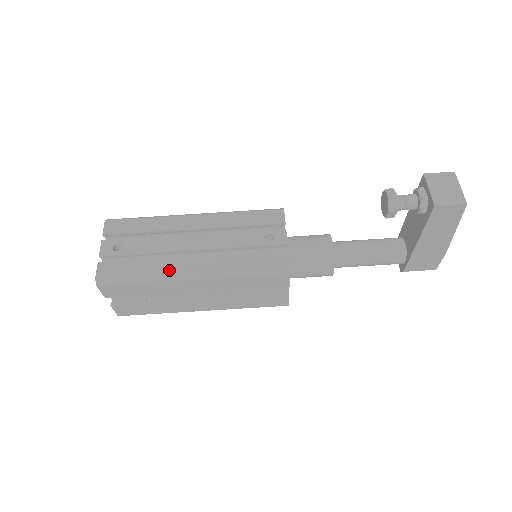
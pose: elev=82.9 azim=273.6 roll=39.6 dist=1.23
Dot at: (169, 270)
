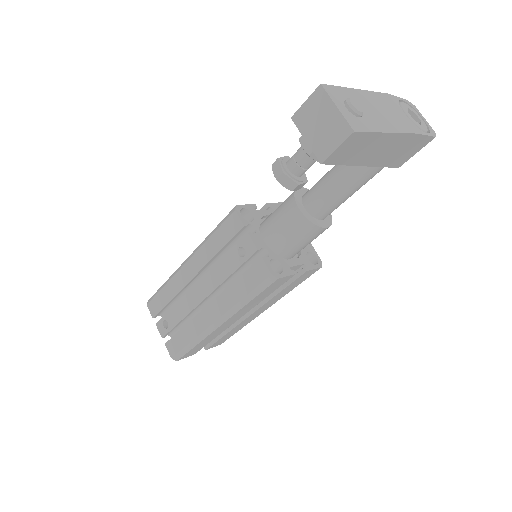
Dot at: (201, 328)
